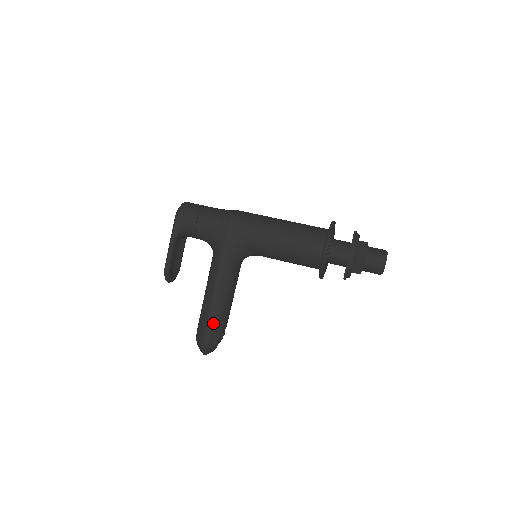
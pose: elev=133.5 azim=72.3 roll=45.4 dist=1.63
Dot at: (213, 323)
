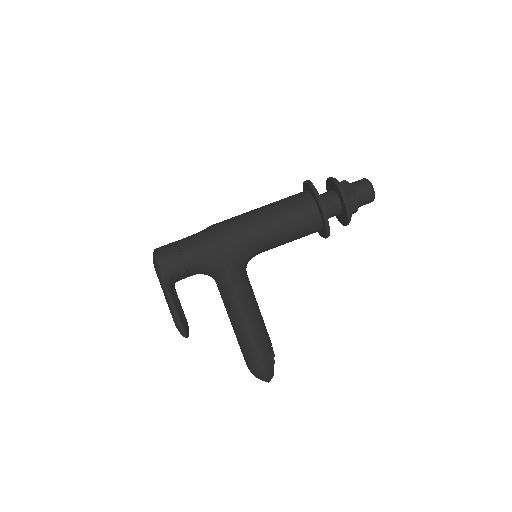
Dot at: (260, 342)
